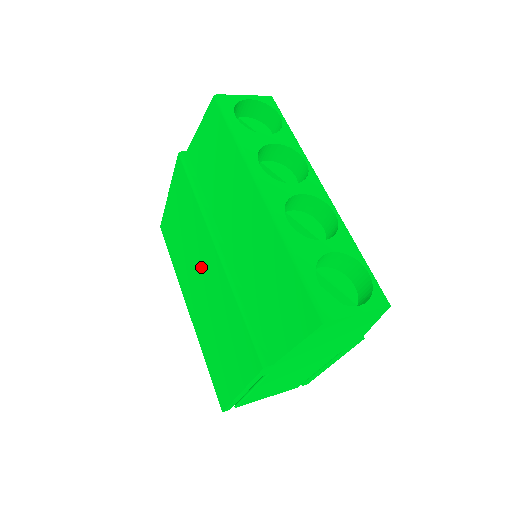
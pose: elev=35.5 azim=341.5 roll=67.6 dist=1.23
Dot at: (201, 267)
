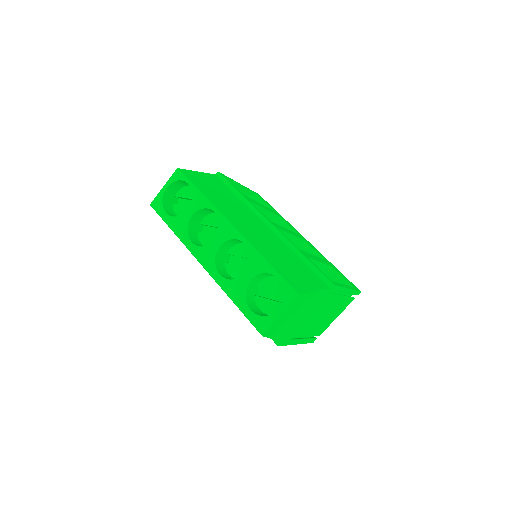
Dot at: occluded
